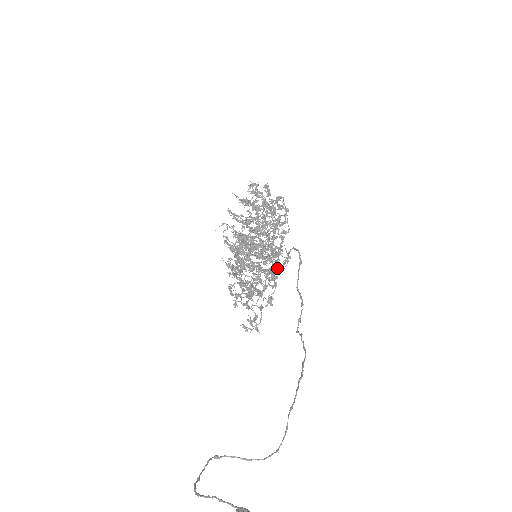
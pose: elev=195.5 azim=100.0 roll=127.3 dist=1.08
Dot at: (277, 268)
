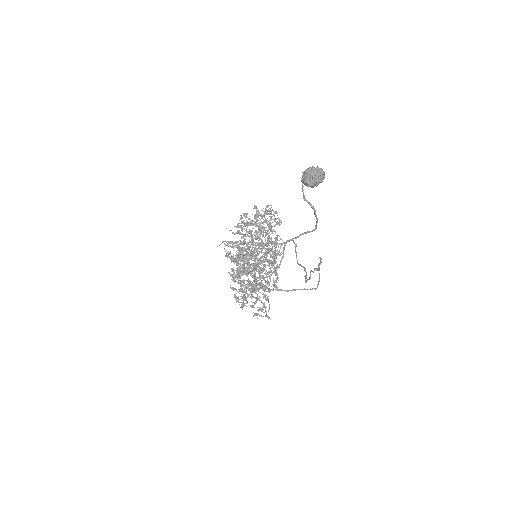
Dot at: occluded
